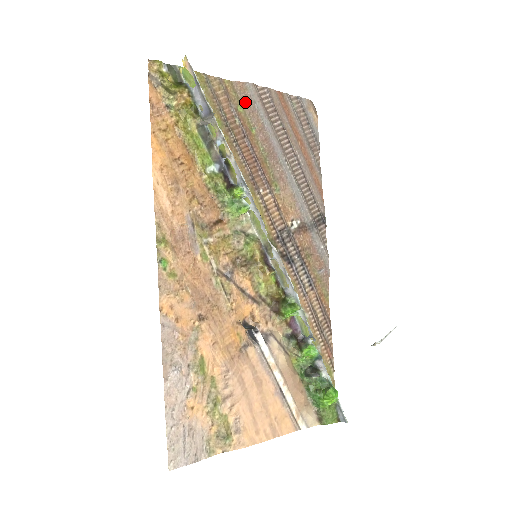
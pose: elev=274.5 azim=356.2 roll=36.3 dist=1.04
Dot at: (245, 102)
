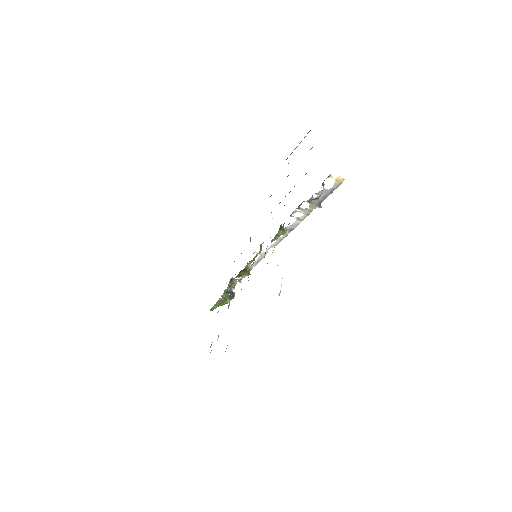
Dot at: occluded
